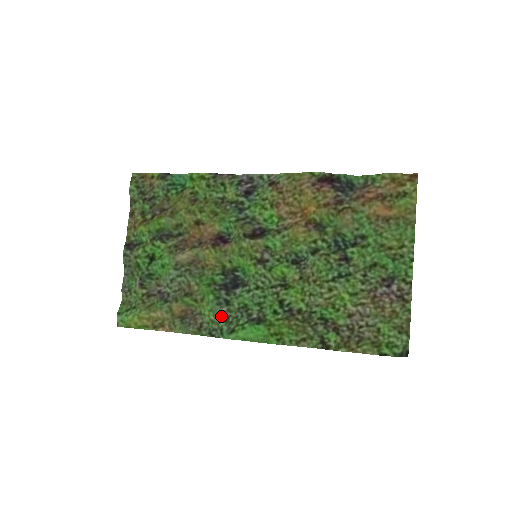
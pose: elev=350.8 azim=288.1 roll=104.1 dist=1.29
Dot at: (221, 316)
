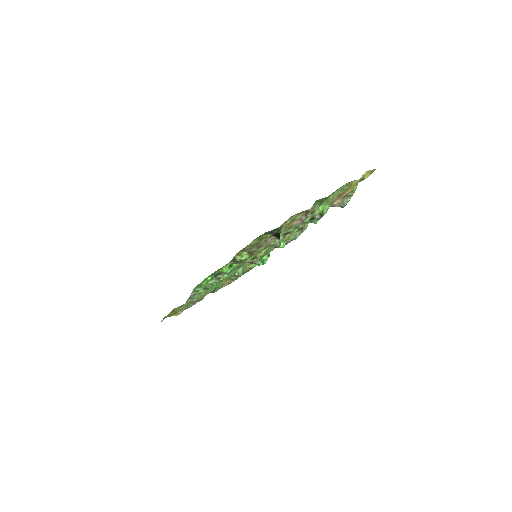
Dot at: (206, 289)
